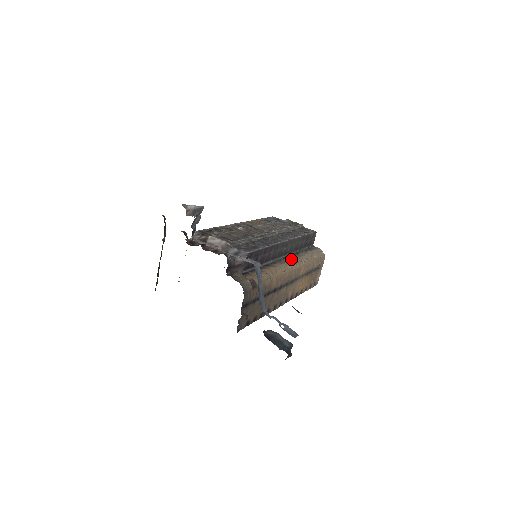
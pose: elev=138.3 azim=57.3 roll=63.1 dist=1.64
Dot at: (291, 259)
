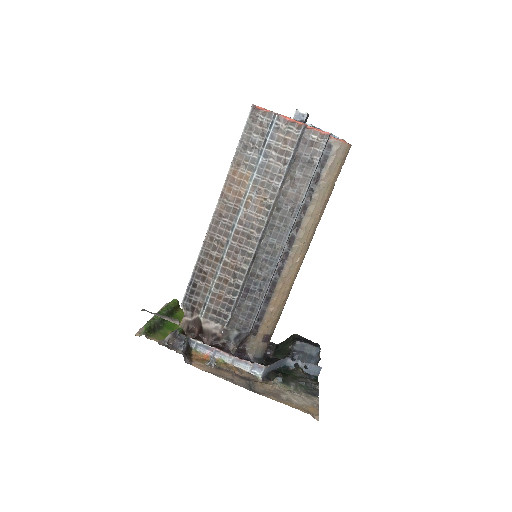
Dot at: (299, 239)
